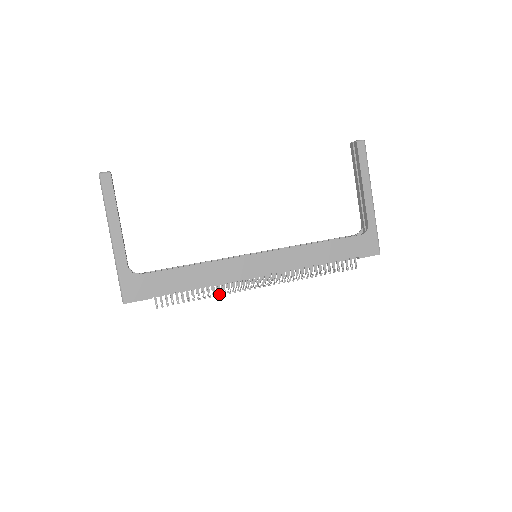
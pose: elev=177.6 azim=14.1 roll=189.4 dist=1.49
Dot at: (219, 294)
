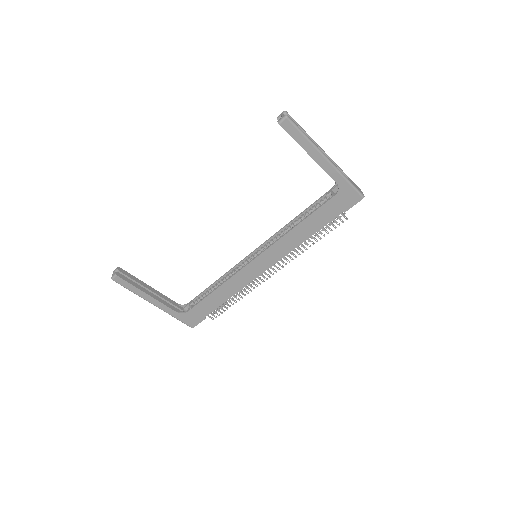
Dot at: (247, 293)
